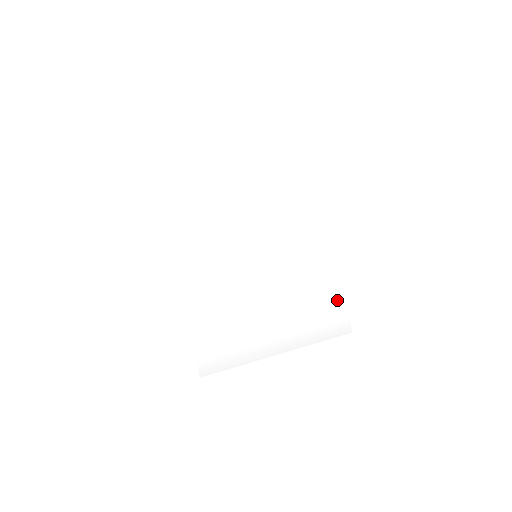
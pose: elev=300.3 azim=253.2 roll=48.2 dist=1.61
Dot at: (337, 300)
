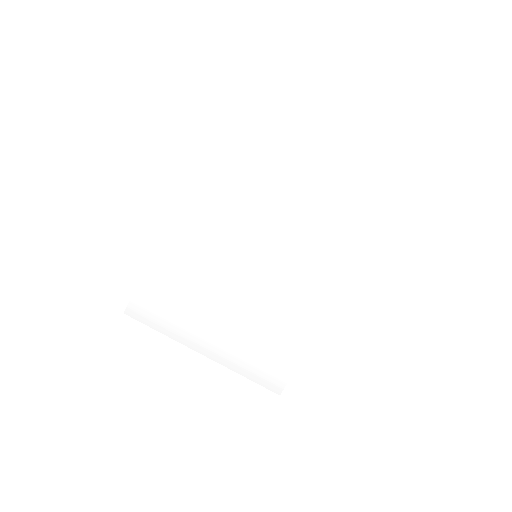
Dot at: (291, 356)
